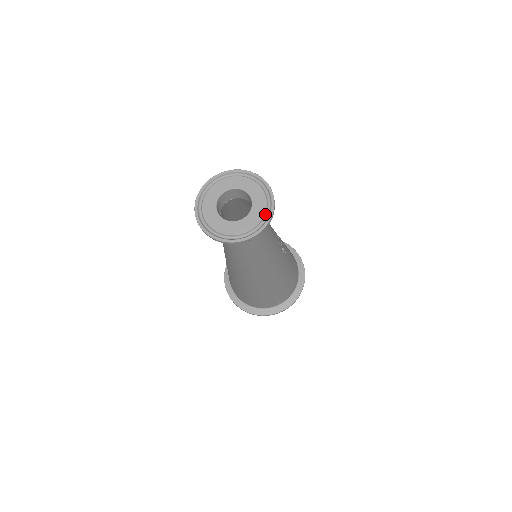
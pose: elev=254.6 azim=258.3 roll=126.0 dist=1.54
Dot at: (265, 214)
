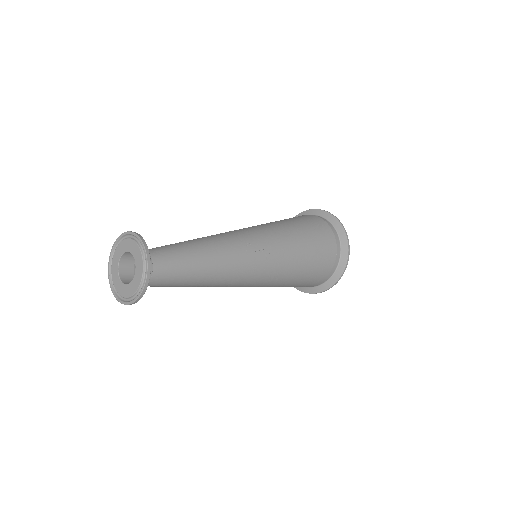
Dot at: (144, 274)
